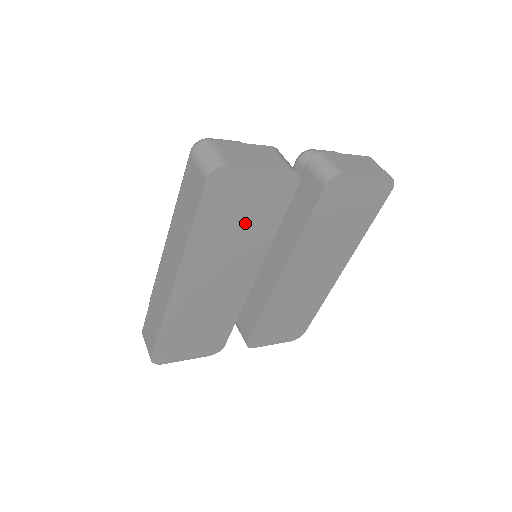
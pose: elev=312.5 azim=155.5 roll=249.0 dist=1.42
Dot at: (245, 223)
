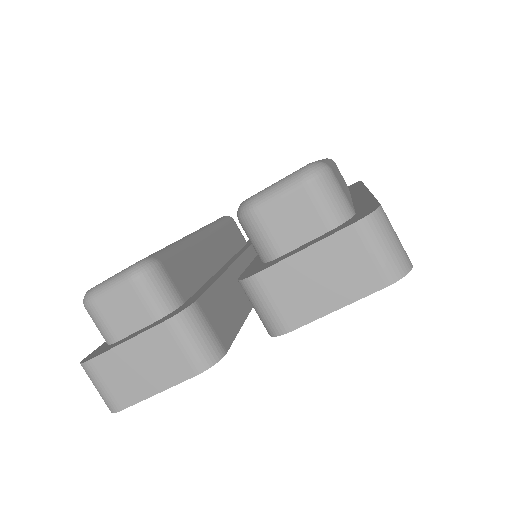
Dot at: occluded
